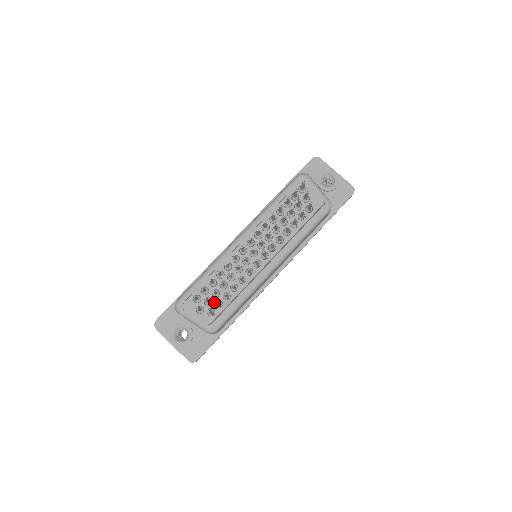
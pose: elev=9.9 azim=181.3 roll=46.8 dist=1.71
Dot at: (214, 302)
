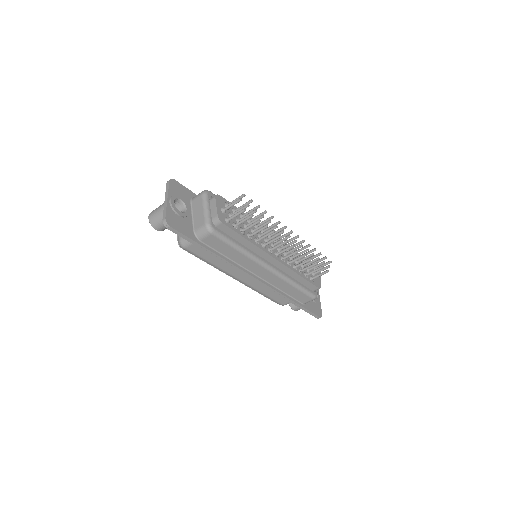
Dot at: (234, 221)
